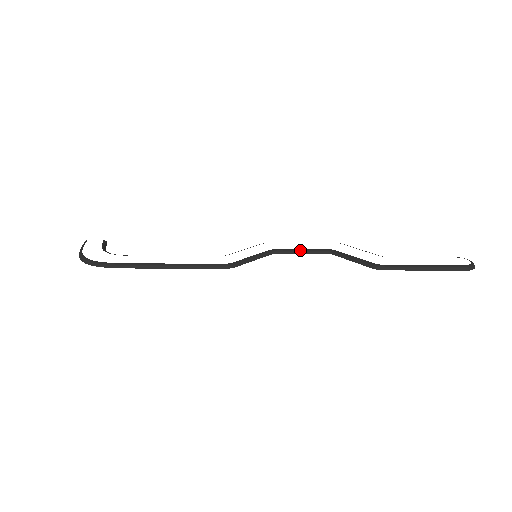
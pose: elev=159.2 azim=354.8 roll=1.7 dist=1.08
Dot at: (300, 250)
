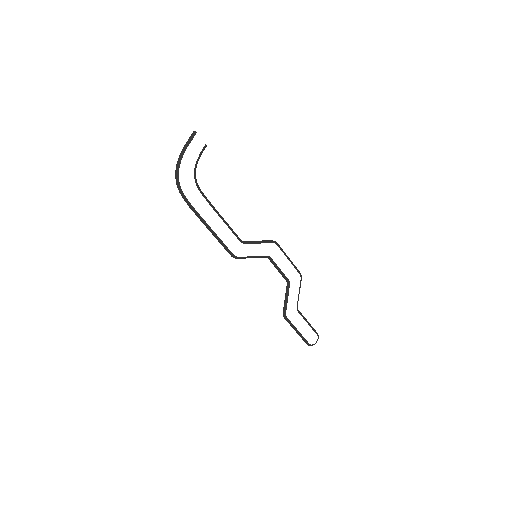
Dot at: (278, 269)
